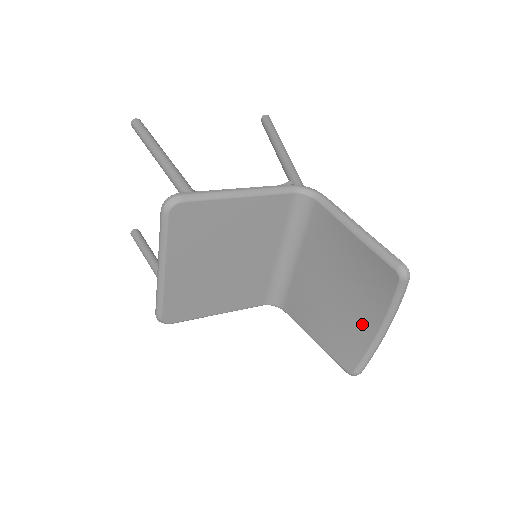
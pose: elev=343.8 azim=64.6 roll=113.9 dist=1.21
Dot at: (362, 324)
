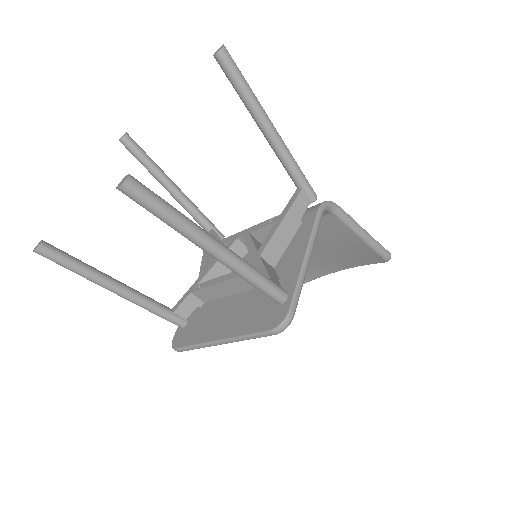
Dot at: (325, 268)
